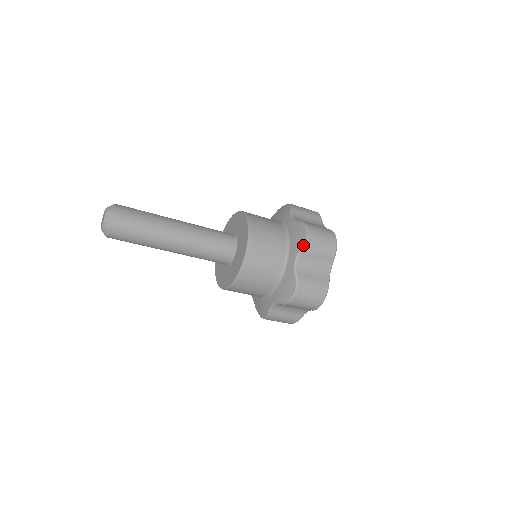
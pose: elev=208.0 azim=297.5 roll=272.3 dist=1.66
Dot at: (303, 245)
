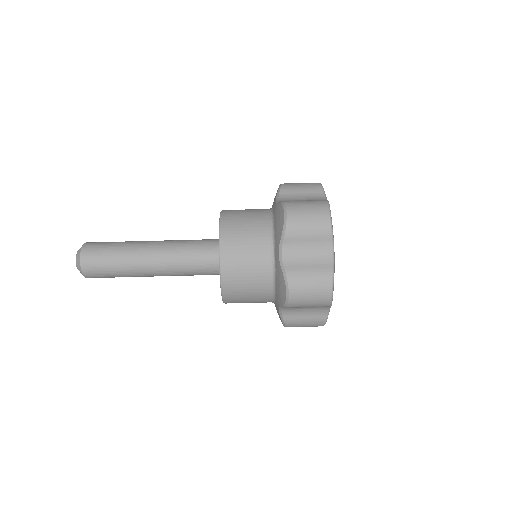
Dot at: (282, 231)
